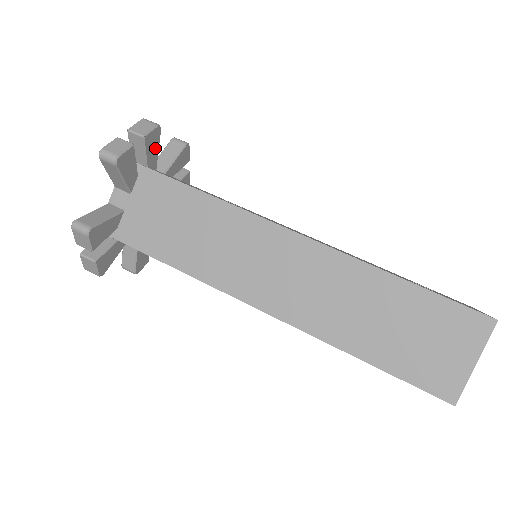
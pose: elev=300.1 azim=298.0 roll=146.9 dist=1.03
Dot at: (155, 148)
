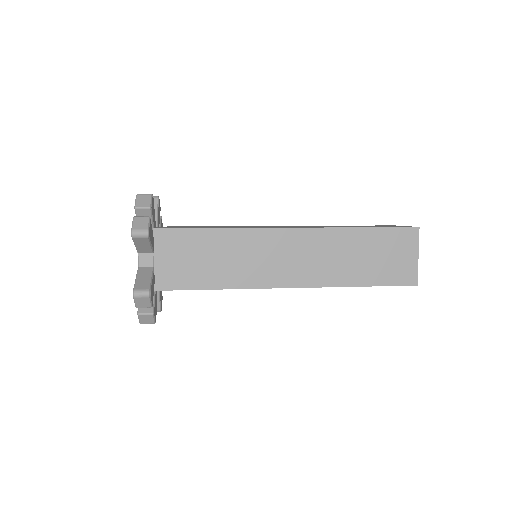
Dot at: occluded
